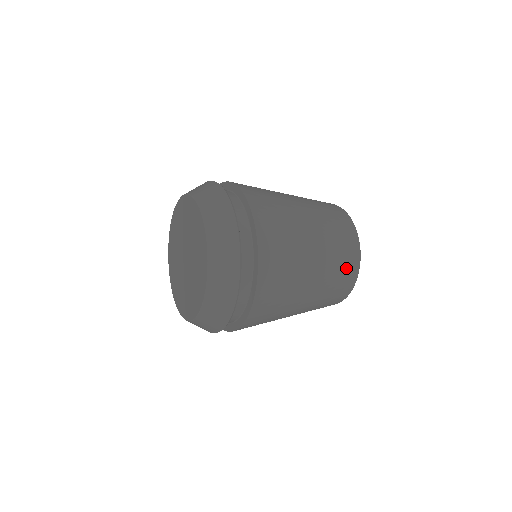
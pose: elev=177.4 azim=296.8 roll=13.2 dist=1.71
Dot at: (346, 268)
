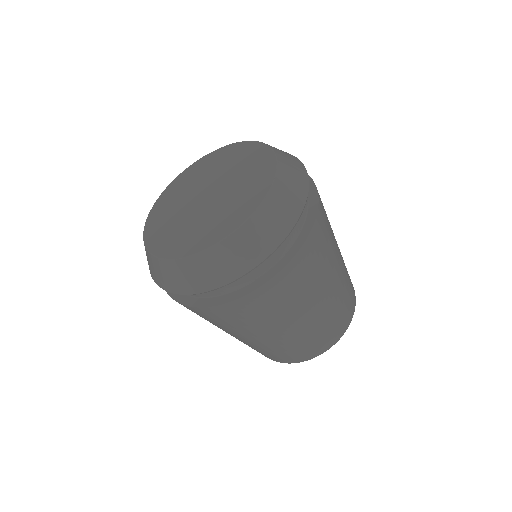
Dot at: (349, 300)
